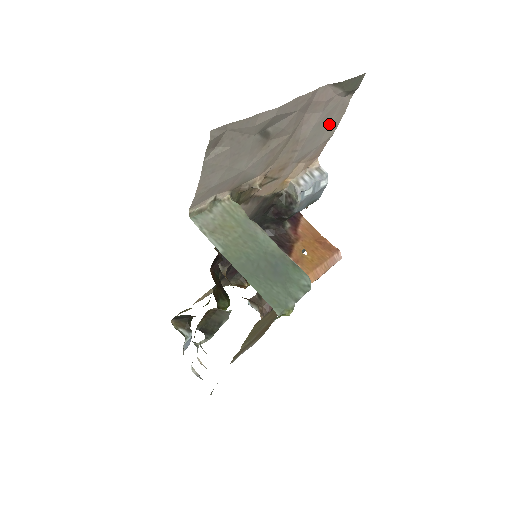
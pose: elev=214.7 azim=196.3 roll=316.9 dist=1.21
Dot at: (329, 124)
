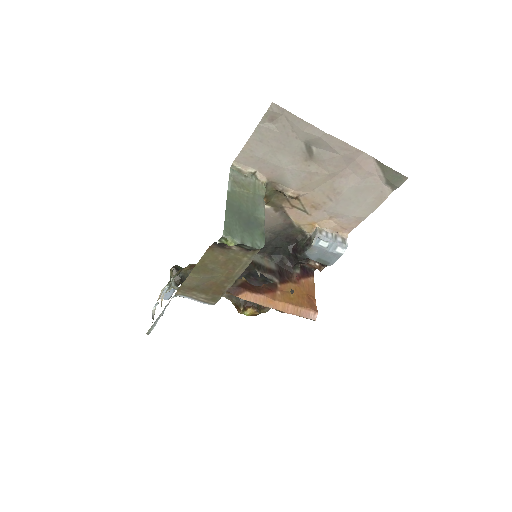
Dot at: (366, 201)
